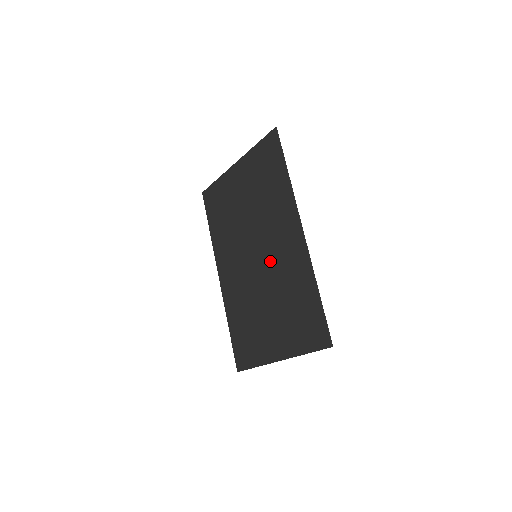
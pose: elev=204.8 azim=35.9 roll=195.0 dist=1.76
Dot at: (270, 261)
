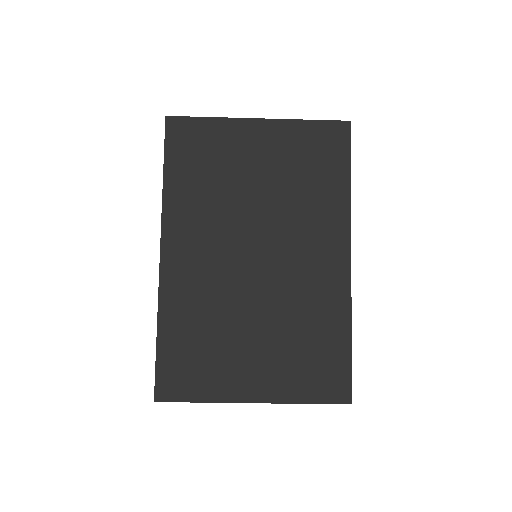
Dot at: (283, 273)
